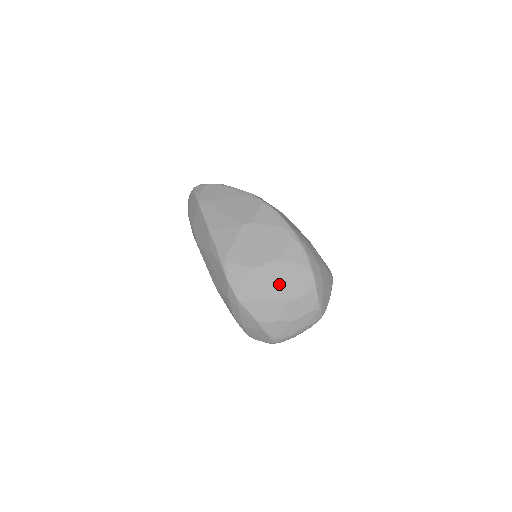
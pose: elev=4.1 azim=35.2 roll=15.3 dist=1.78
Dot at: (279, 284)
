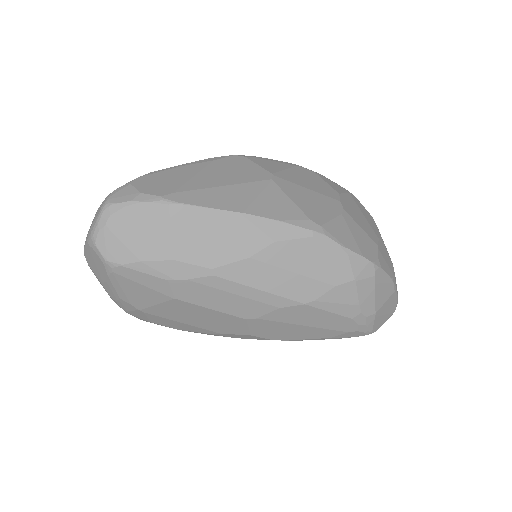
Dot at: (364, 221)
